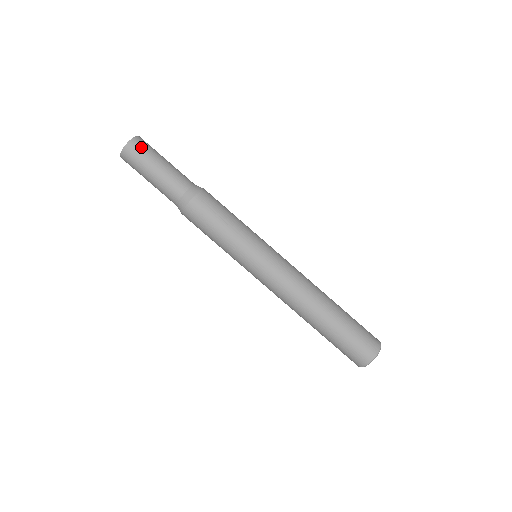
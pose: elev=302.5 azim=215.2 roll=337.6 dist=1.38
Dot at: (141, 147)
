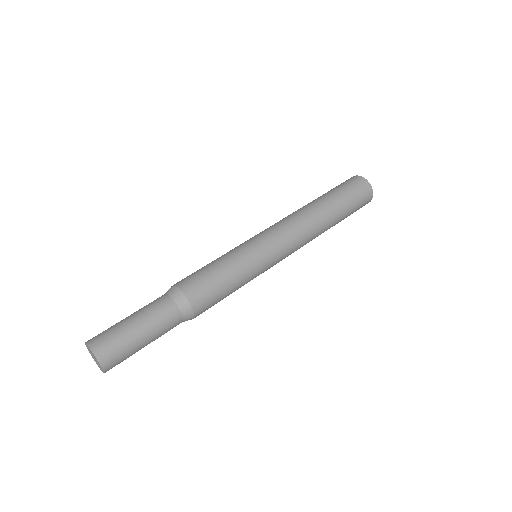
Dot at: (114, 354)
